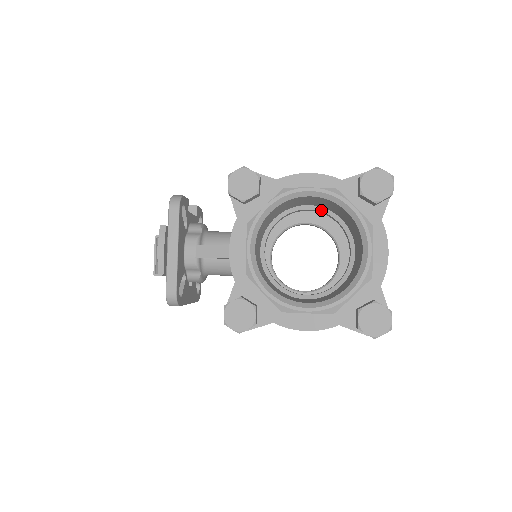
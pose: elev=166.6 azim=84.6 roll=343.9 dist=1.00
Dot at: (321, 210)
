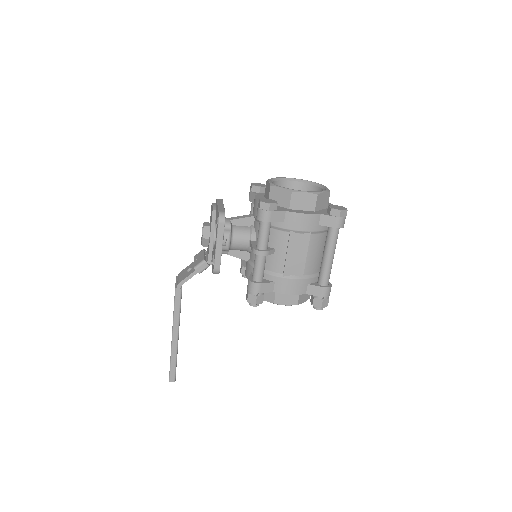
Dot at: occluded
